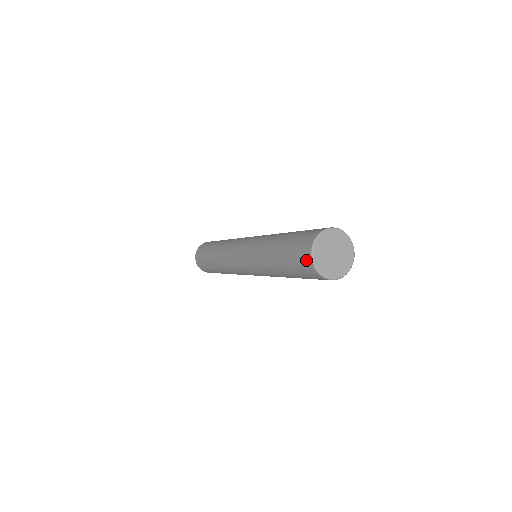
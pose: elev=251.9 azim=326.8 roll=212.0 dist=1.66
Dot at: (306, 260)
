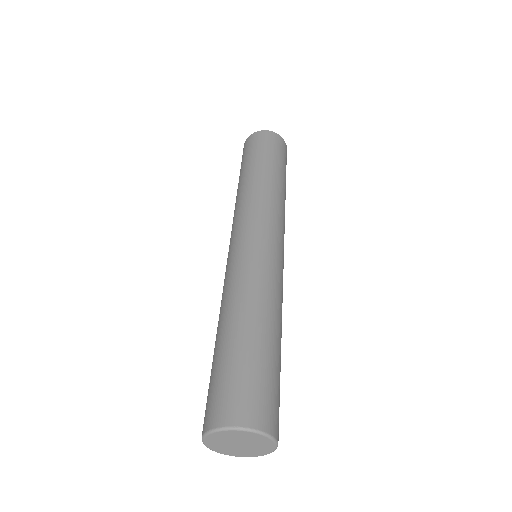
Dot at: occluded
